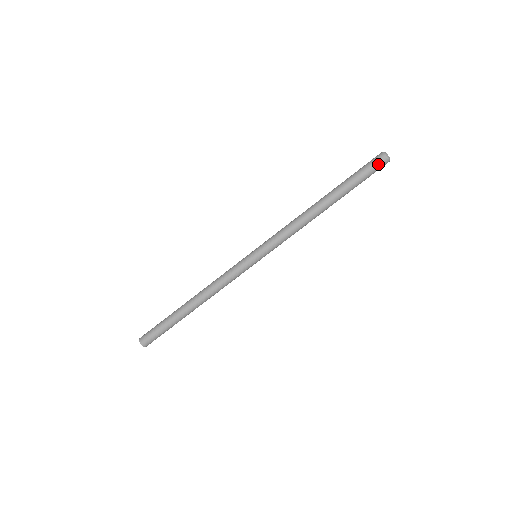
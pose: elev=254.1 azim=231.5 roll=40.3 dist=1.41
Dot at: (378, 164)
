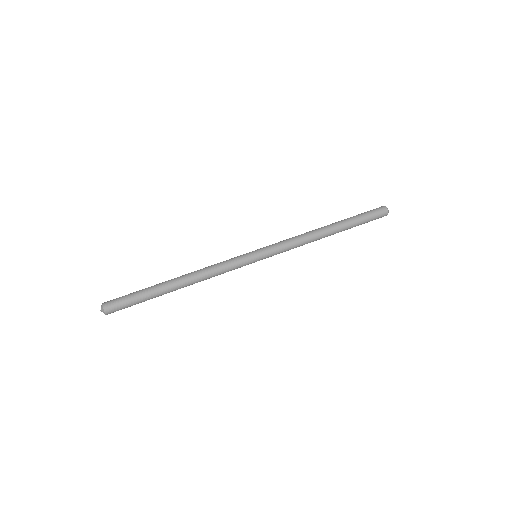
Dot at: (380, 212)
